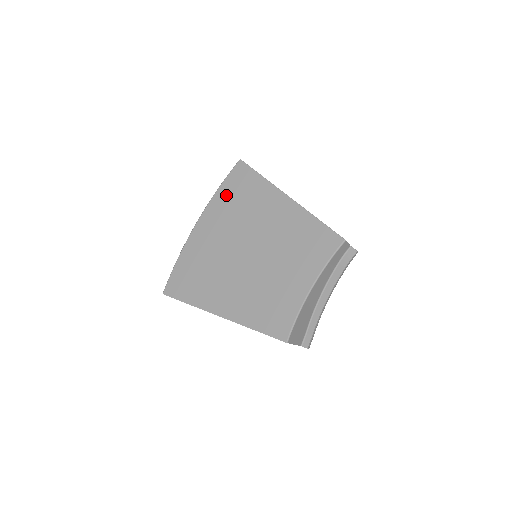
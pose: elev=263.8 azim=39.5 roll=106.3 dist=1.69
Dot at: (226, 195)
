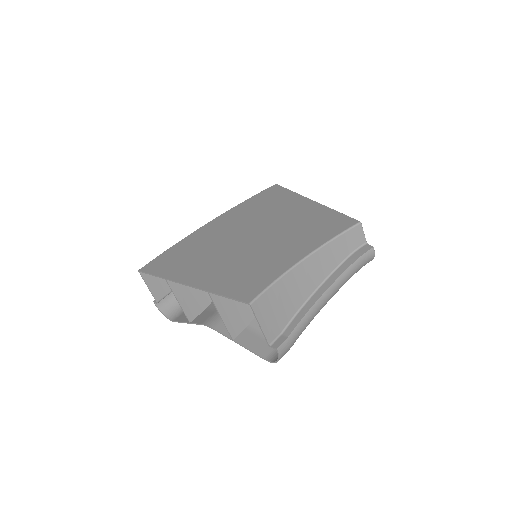
Dot at: (249, 204)
